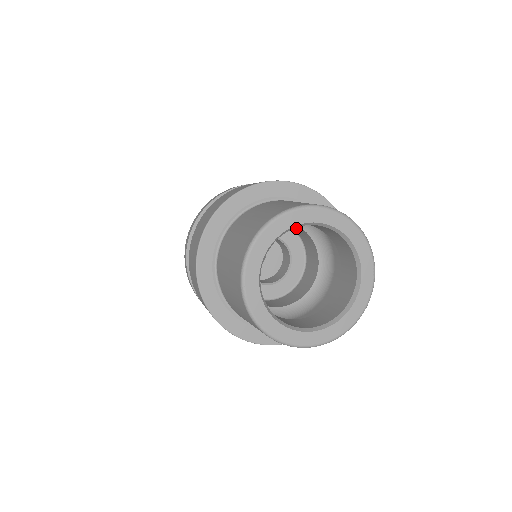
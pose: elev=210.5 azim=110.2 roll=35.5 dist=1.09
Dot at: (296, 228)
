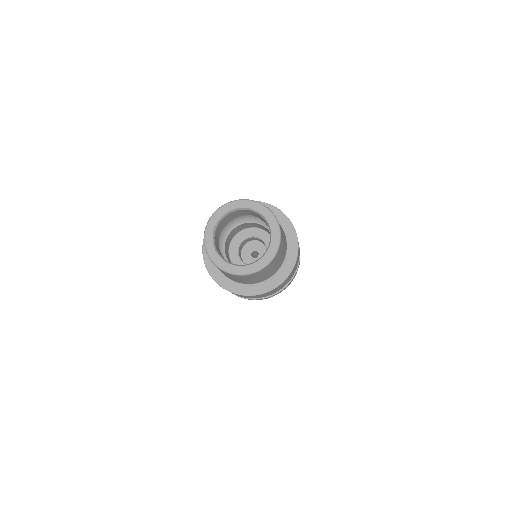
Dot at: (261, 227)
